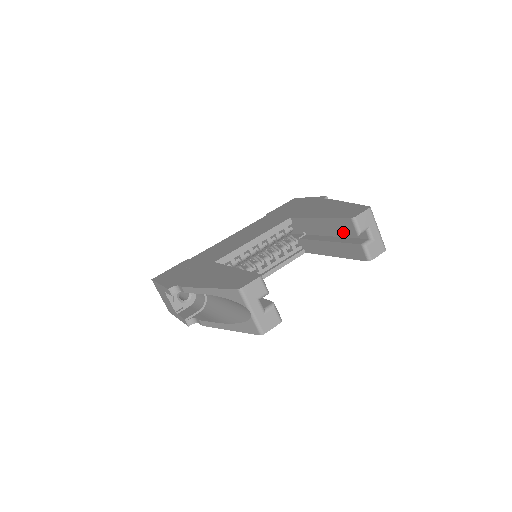
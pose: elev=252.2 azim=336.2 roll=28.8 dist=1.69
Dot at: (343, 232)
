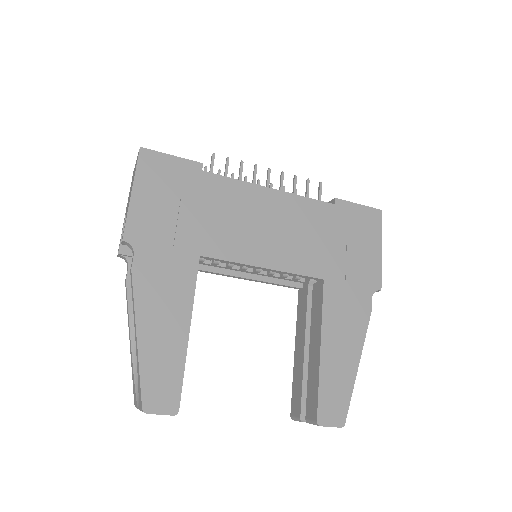
Dot at: (309, 392)
